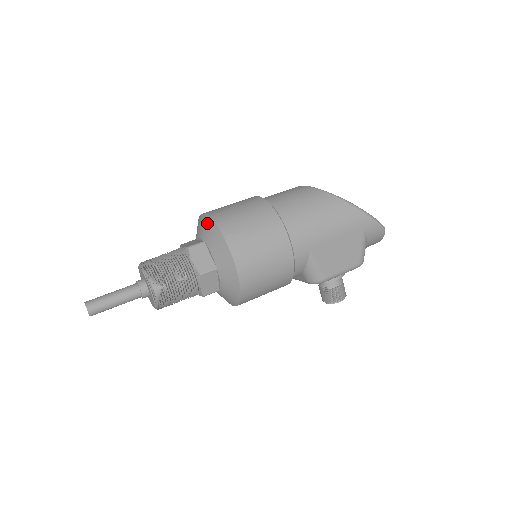
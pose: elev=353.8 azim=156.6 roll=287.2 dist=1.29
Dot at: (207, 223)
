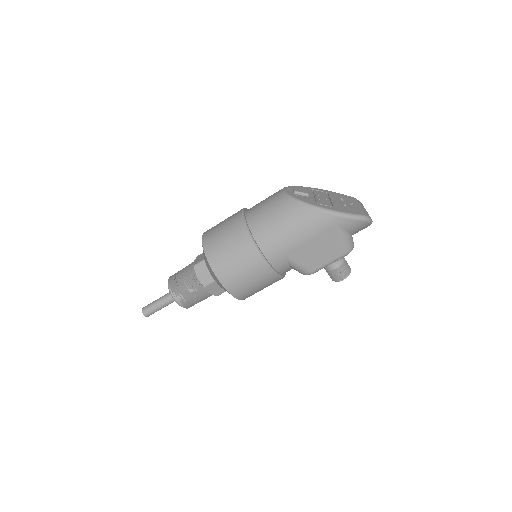
Dot at: occluded
